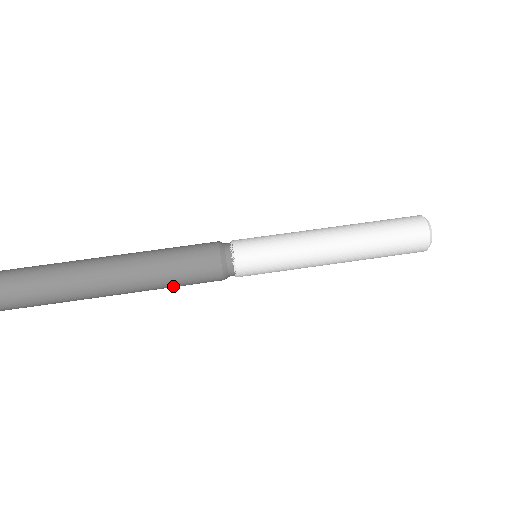
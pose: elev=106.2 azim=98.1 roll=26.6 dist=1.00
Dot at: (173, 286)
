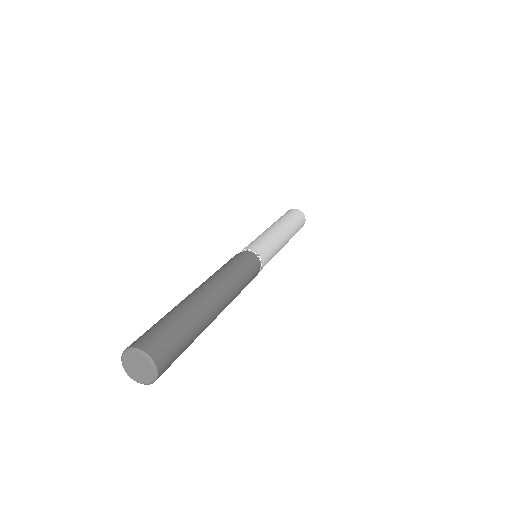
Dot at: (241, 277)
